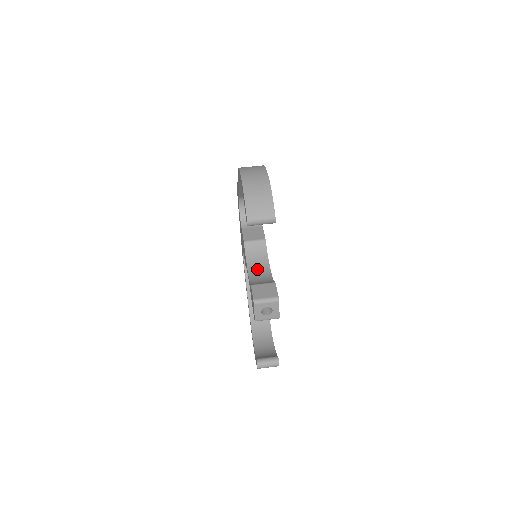
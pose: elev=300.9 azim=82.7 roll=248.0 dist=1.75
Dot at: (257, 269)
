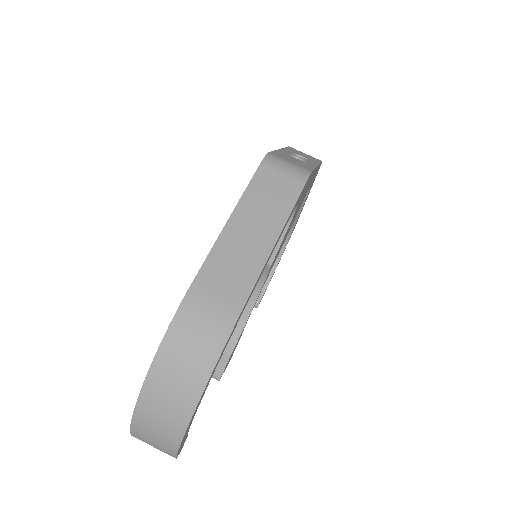
Dot at: occluded
